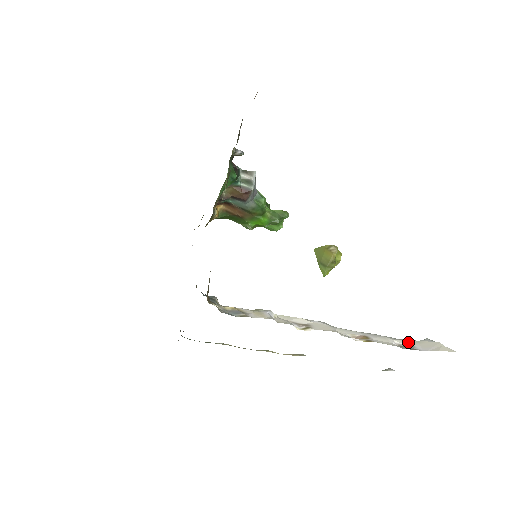
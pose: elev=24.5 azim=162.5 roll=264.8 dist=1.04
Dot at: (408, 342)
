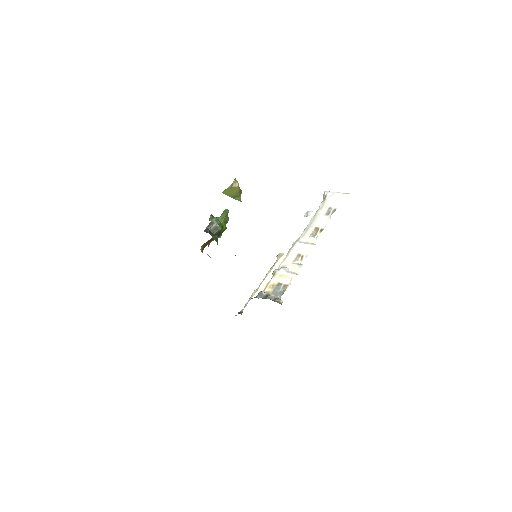
Dot at: (326, 207)
